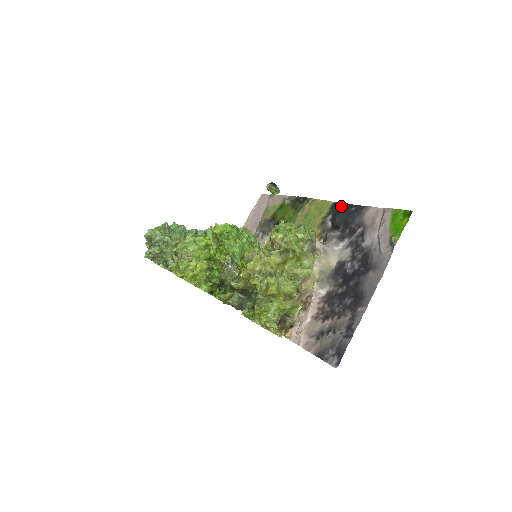
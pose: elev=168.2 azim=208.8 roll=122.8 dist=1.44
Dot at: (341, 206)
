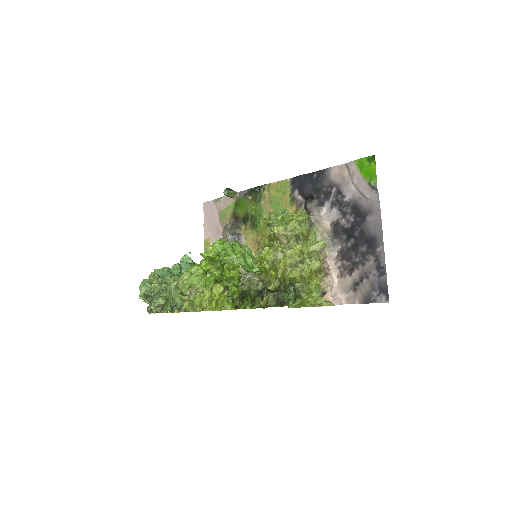
Dot at: (302, 179)
